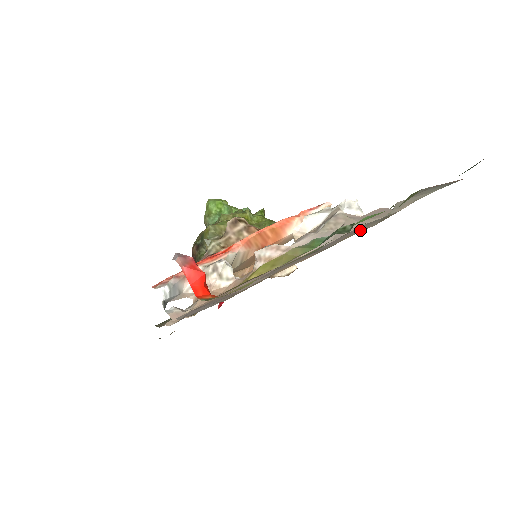
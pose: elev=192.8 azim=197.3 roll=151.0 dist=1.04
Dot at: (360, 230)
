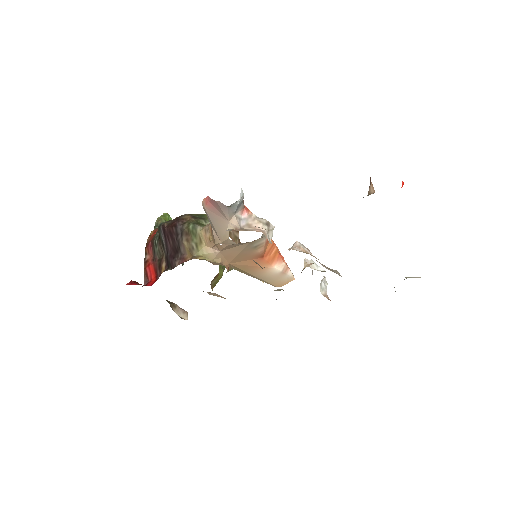
Dot at: occluded
